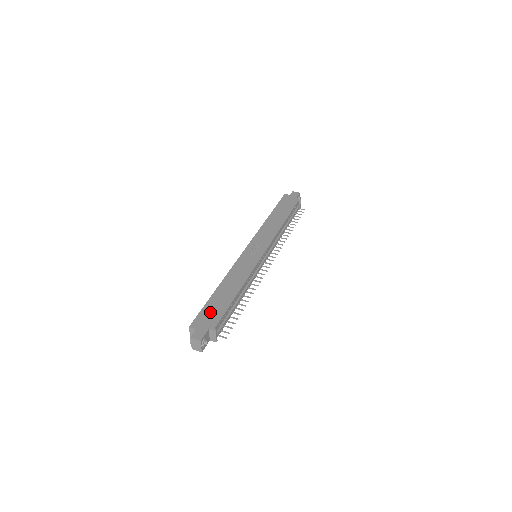
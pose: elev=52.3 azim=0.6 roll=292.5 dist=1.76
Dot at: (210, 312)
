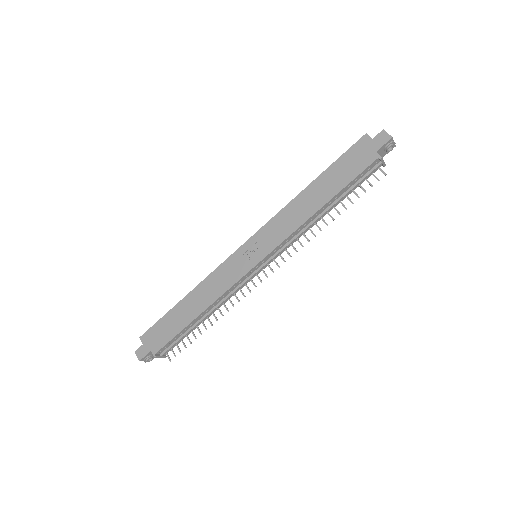
Dot at: (162, 330)
